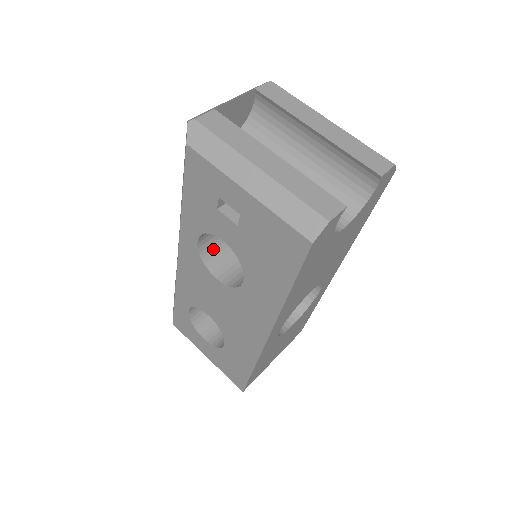
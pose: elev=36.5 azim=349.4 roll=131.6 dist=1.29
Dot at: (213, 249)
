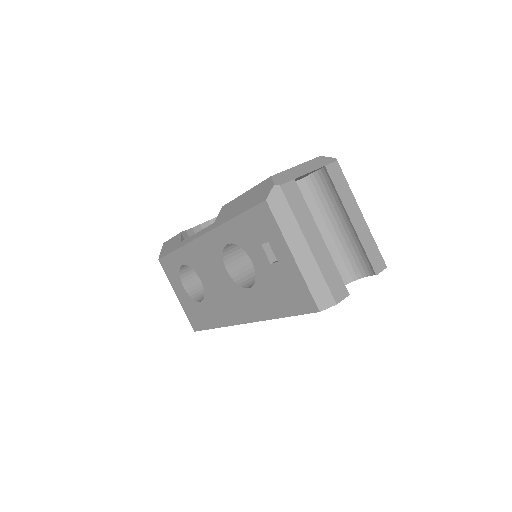
Dot at: (233, 247)
